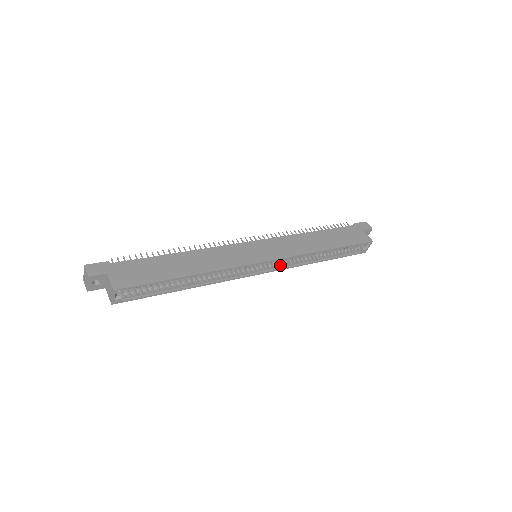
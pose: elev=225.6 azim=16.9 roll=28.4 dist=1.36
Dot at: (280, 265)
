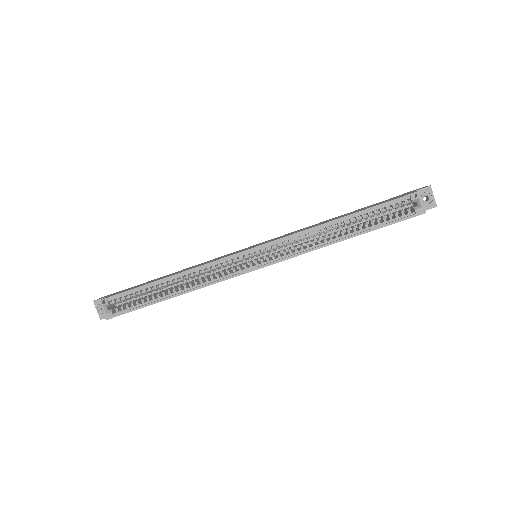
Dot at: (284, 255)
